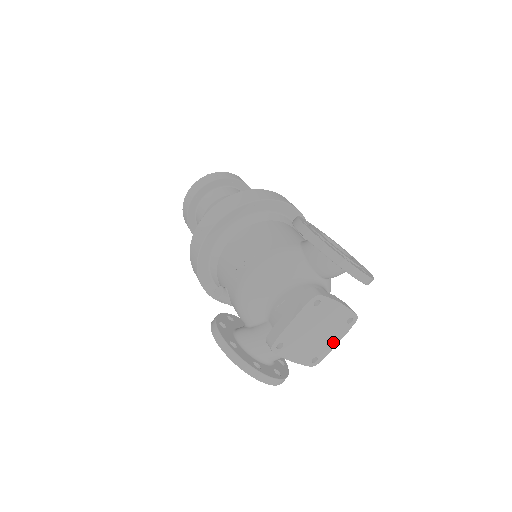
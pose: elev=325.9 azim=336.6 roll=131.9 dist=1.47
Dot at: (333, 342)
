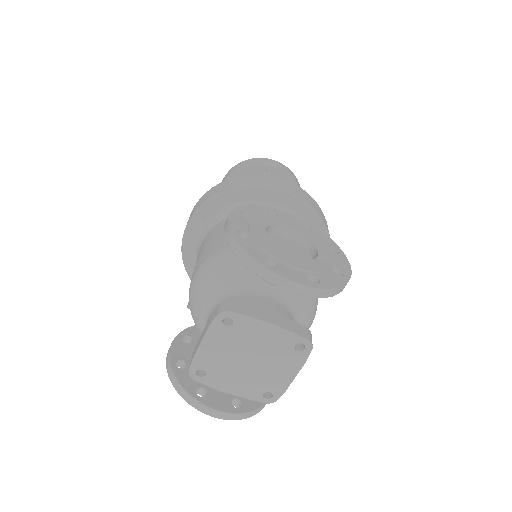
Dot at: (286, 374)
